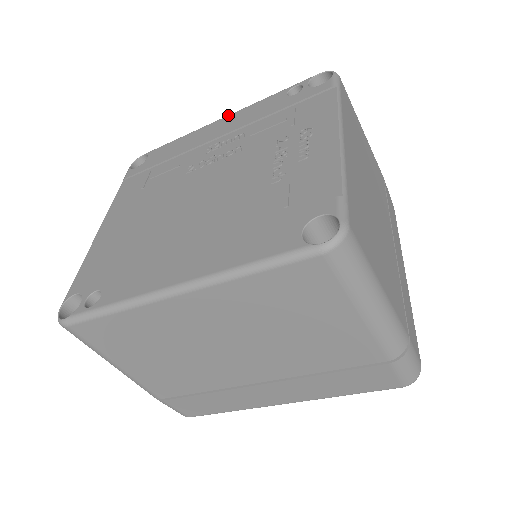
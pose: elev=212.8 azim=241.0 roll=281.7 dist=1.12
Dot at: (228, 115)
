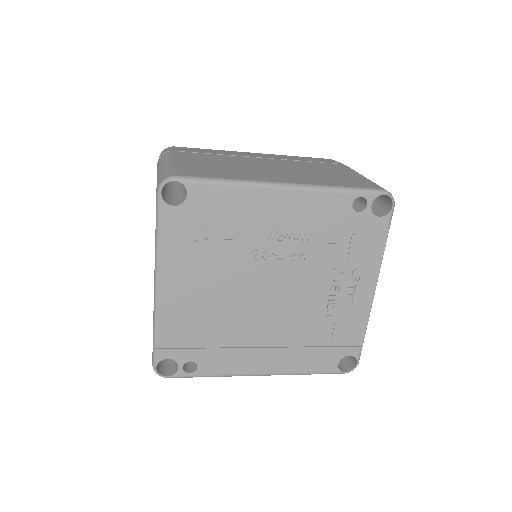
Dot at: (292, 189)
